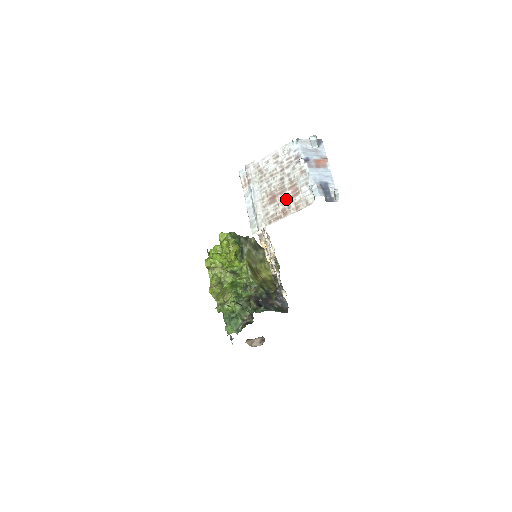
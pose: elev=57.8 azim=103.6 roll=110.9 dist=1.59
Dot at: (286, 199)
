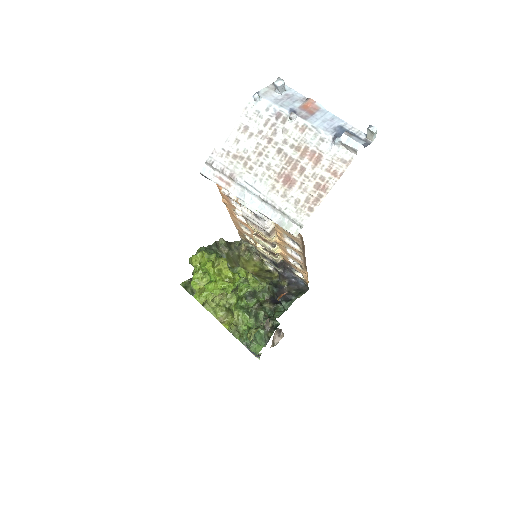
Dot at: (309, 172)
